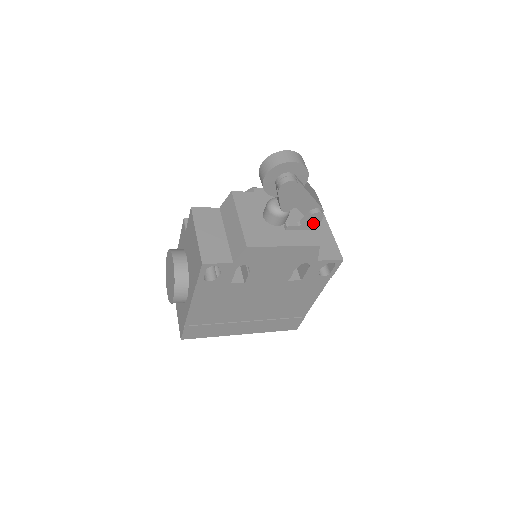
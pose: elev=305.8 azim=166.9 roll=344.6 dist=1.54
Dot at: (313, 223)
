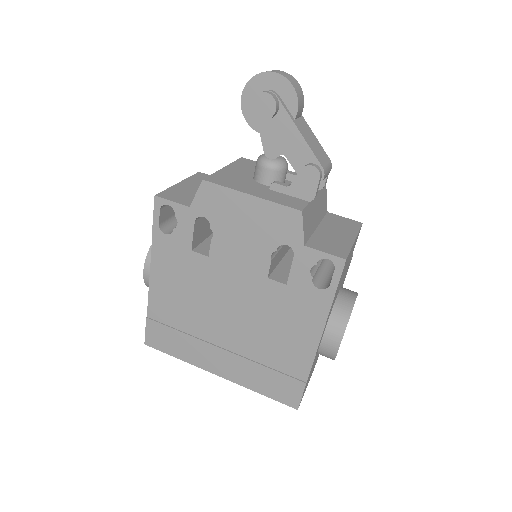
Dot at: (307, 187)
